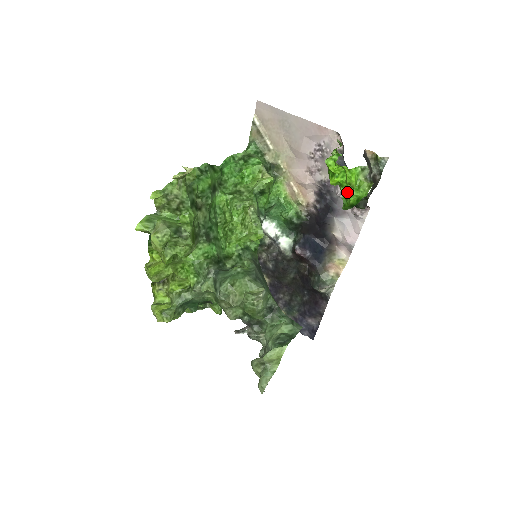
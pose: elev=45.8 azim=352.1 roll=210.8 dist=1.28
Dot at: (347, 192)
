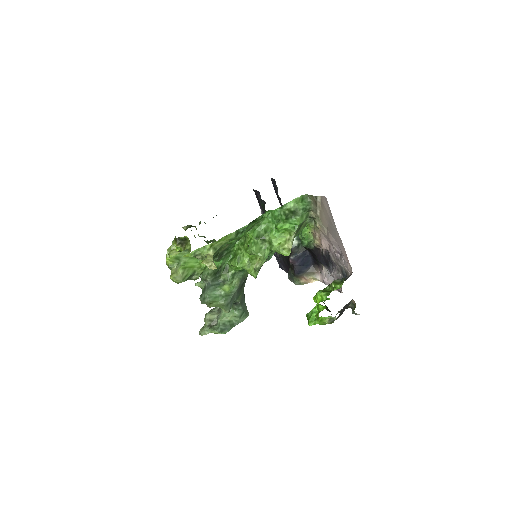
Dot at: (316, 312)
